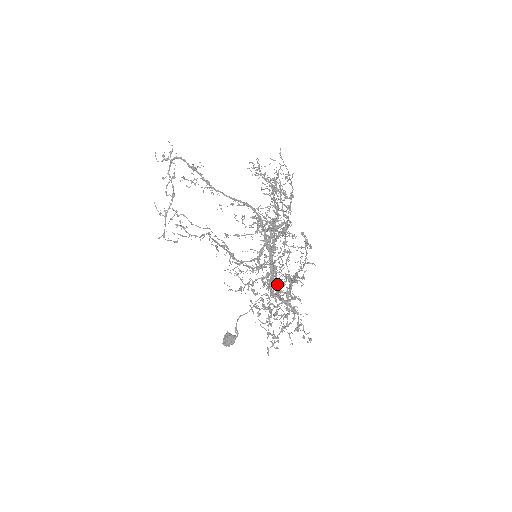
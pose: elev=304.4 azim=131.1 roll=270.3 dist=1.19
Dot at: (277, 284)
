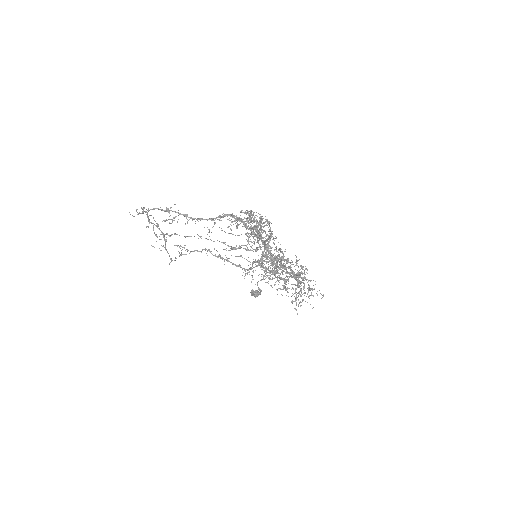
Dot at: occluded
